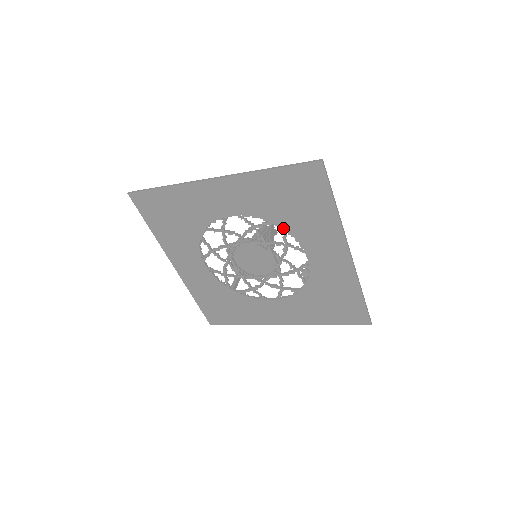
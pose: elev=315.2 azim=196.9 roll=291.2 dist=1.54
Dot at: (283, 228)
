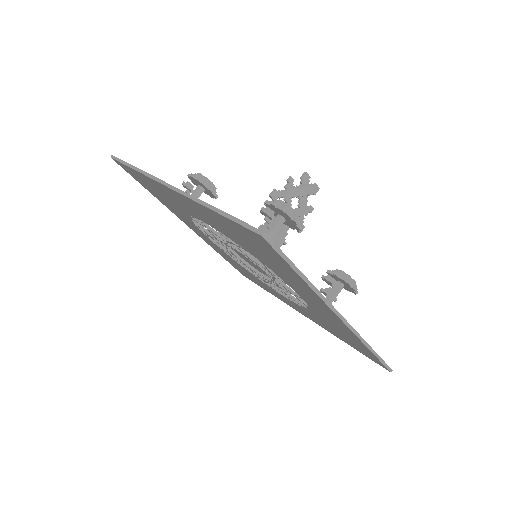
Dot at: (259, 260)
